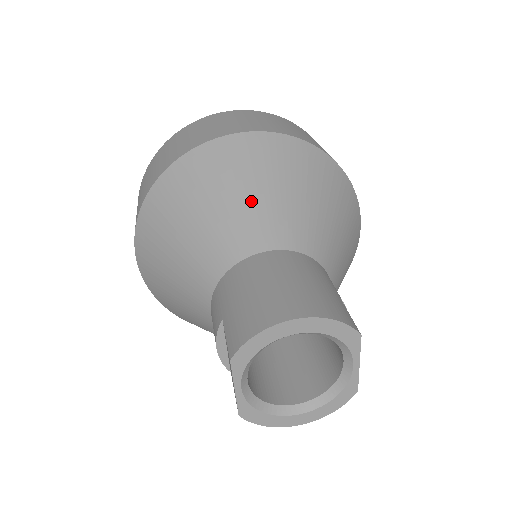
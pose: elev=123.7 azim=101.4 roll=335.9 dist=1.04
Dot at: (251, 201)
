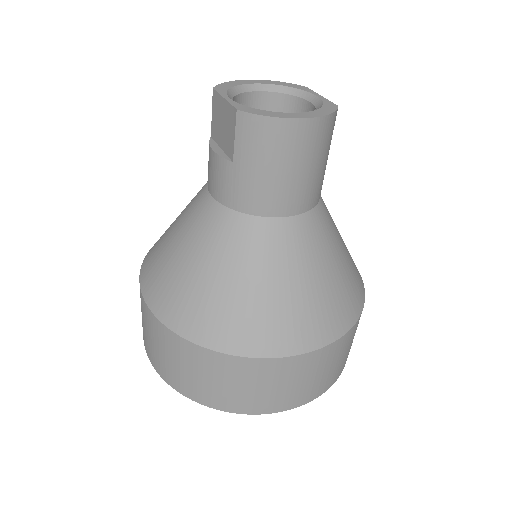
Dot at: occluded
